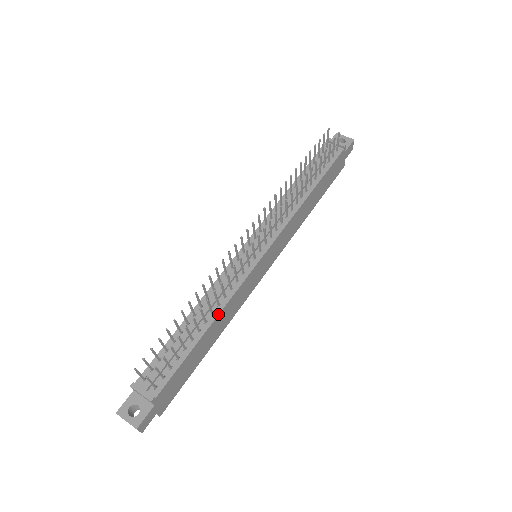
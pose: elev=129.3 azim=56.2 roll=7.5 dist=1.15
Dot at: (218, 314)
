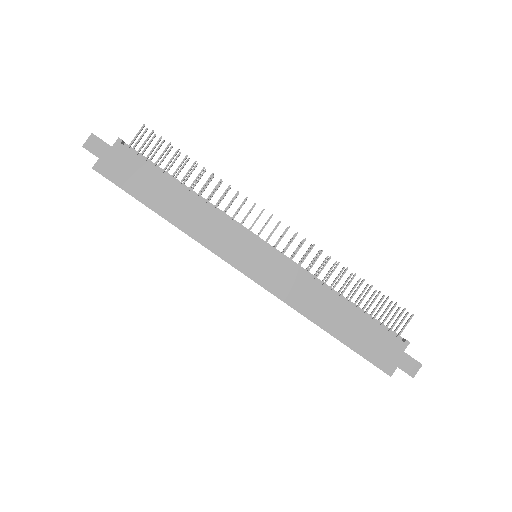
Dot at: occluded
